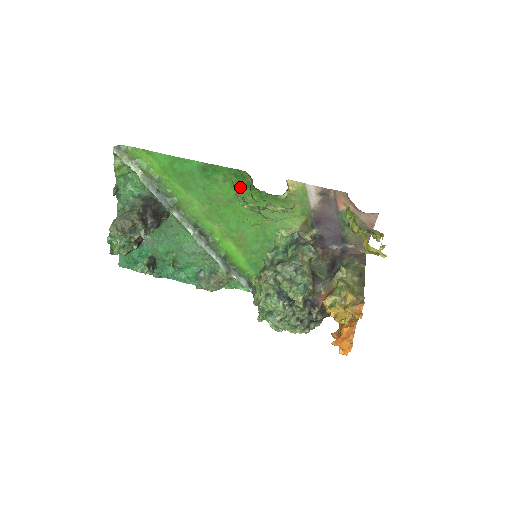
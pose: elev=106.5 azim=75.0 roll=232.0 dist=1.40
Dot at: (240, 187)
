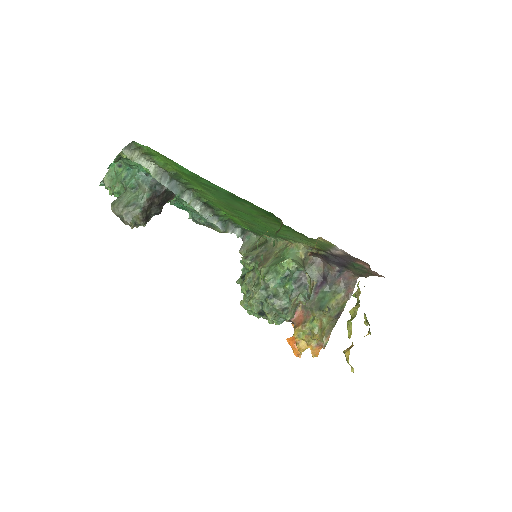
Dot at: (267, 216)
